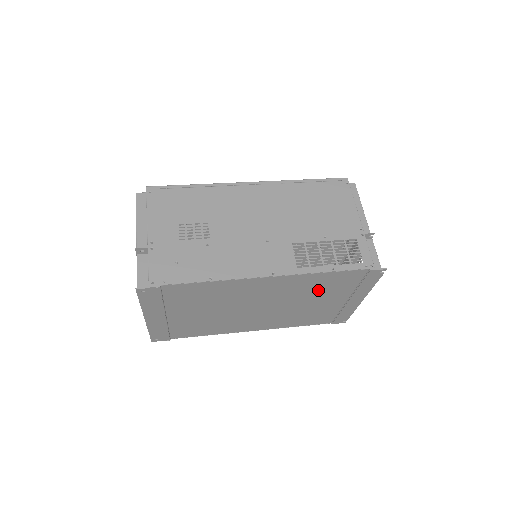
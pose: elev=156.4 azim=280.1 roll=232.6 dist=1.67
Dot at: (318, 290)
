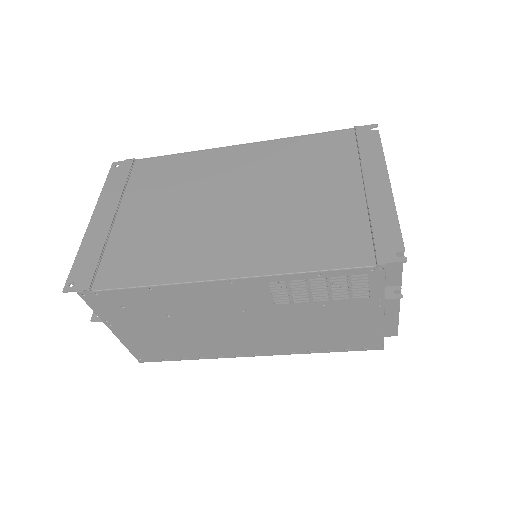
Dot at: (306, 167)
